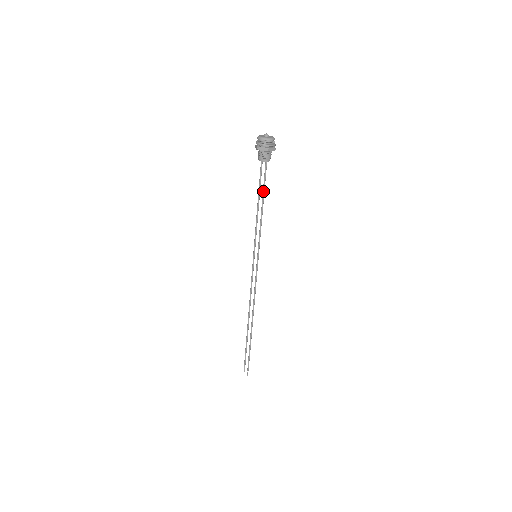
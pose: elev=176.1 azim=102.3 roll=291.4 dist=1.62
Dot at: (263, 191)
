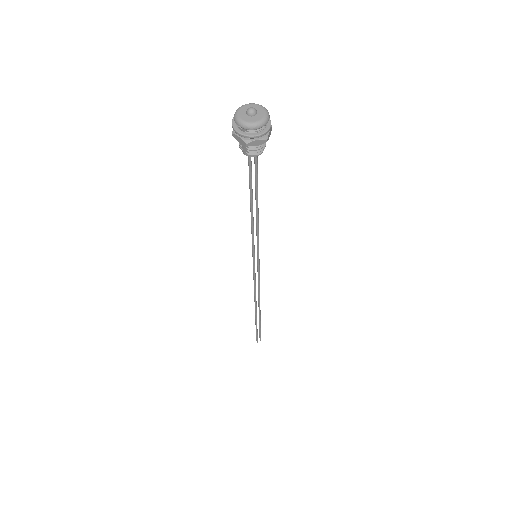
Dot at: (256, 188)
